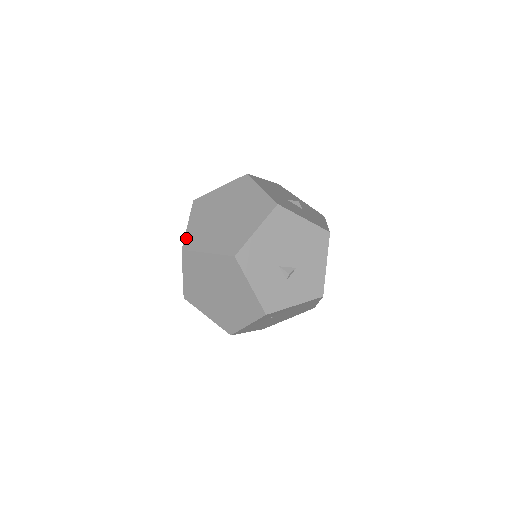
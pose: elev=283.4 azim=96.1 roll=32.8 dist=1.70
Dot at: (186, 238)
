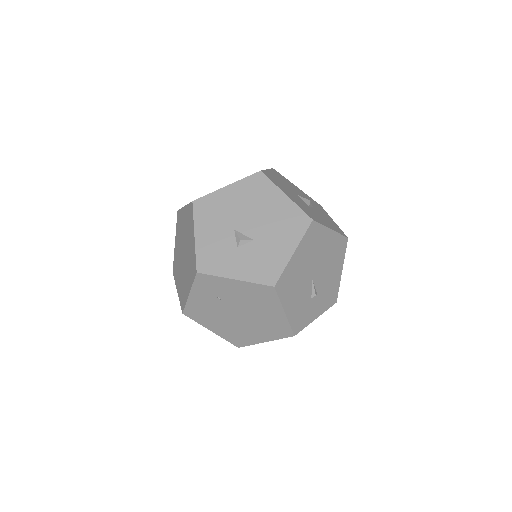
Dot at: occluded
